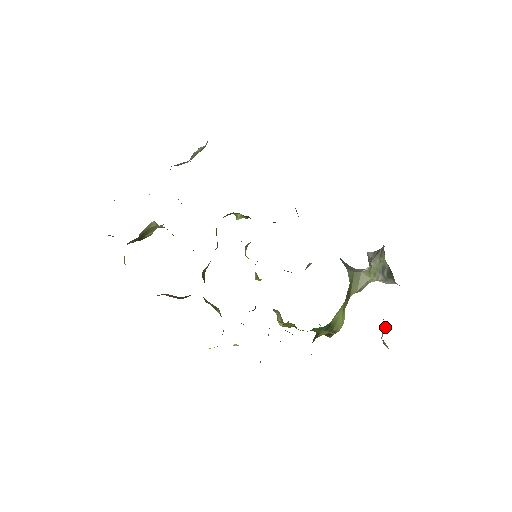
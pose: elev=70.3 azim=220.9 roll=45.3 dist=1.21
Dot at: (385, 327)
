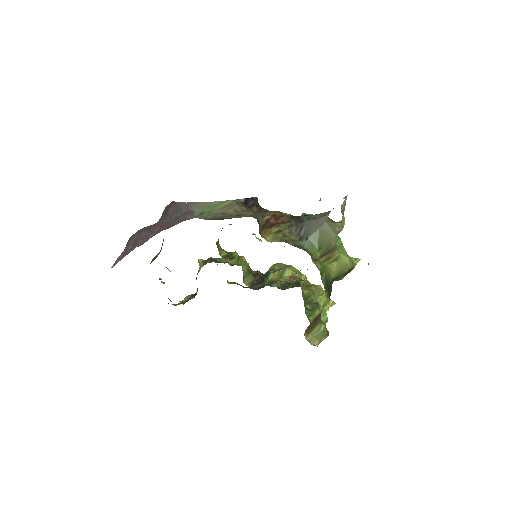
Dot at: occluded
